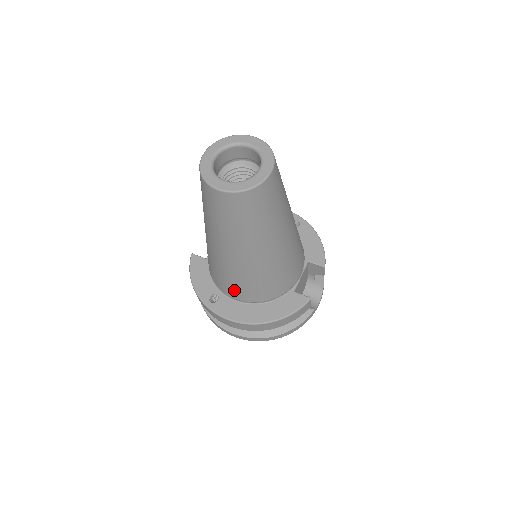
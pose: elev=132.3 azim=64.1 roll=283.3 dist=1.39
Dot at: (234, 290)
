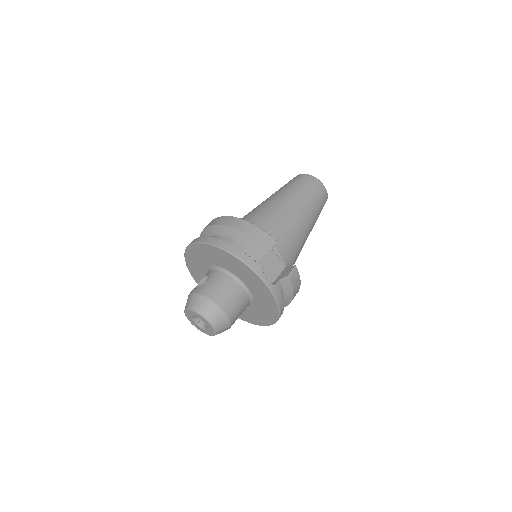
Dot at: occluded
